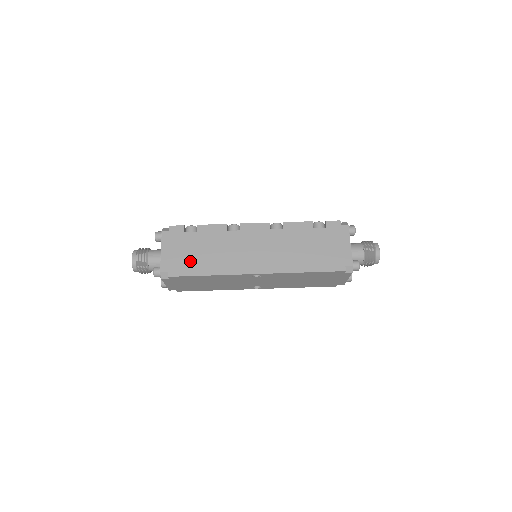
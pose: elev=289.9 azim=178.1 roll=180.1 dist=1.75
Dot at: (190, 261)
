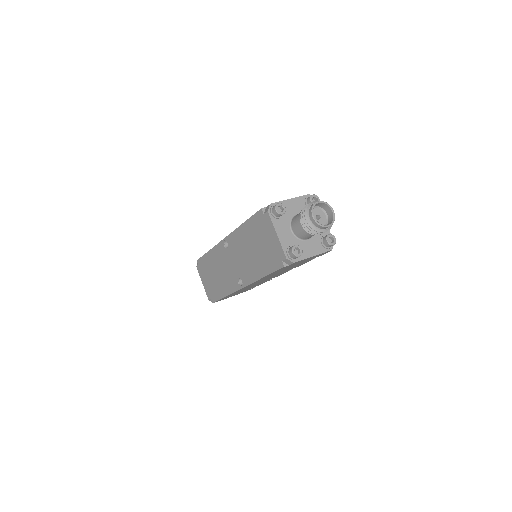
Dot at: occluded
